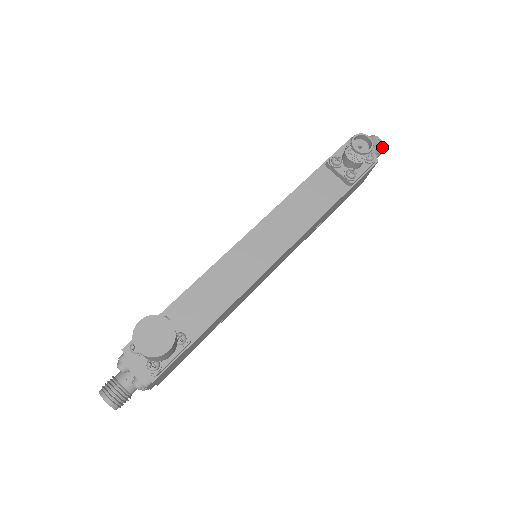
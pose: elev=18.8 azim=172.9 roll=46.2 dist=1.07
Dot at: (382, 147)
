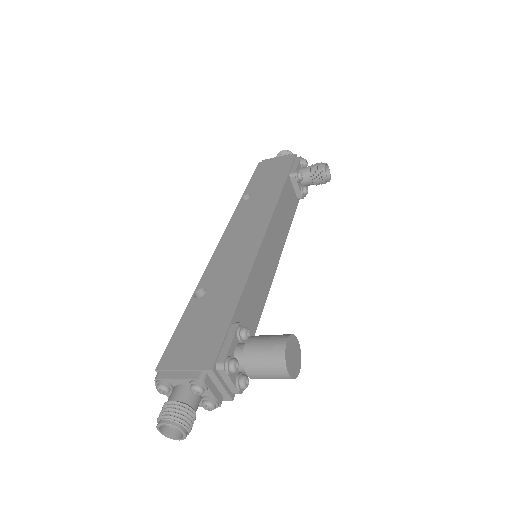
Dot at: occluded
